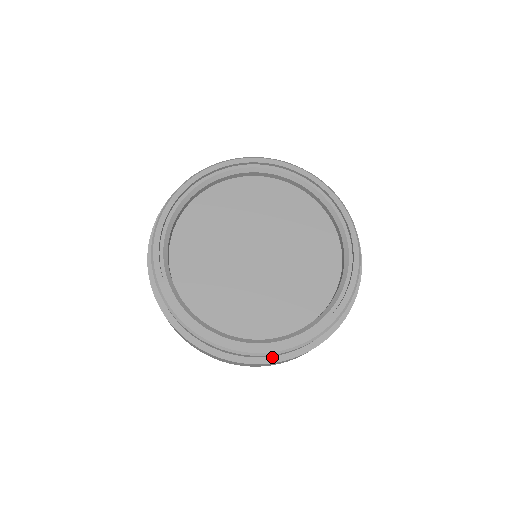
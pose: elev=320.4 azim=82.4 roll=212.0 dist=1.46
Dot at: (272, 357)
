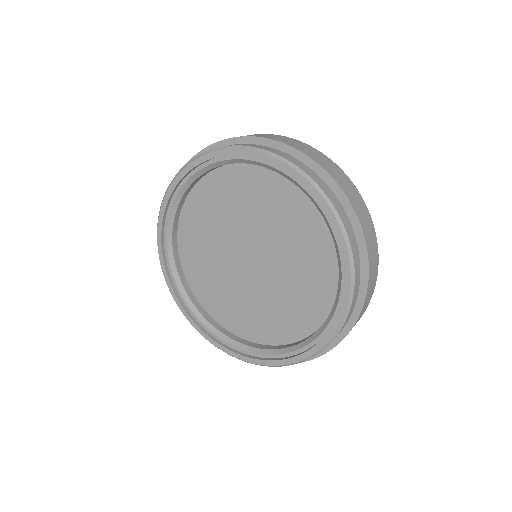
Dot at: occluded
